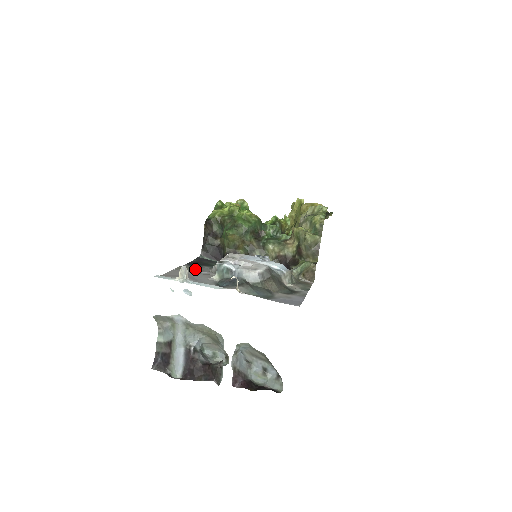
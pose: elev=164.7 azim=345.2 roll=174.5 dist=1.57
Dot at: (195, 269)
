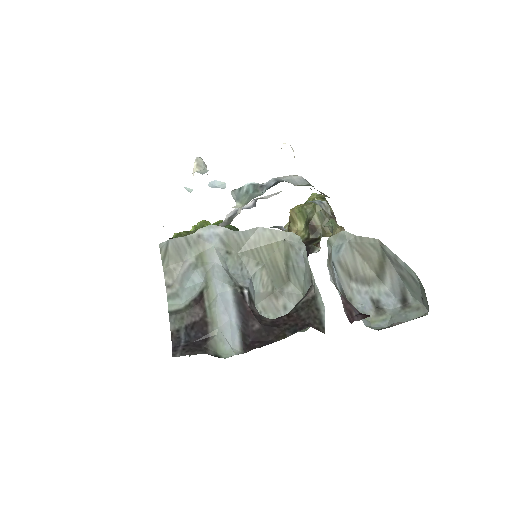
Dot at: occluded
